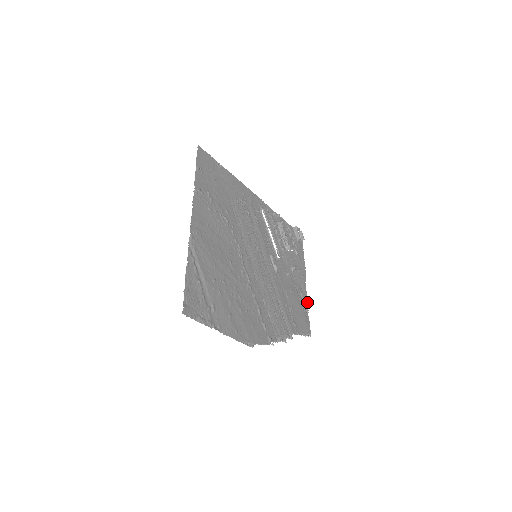
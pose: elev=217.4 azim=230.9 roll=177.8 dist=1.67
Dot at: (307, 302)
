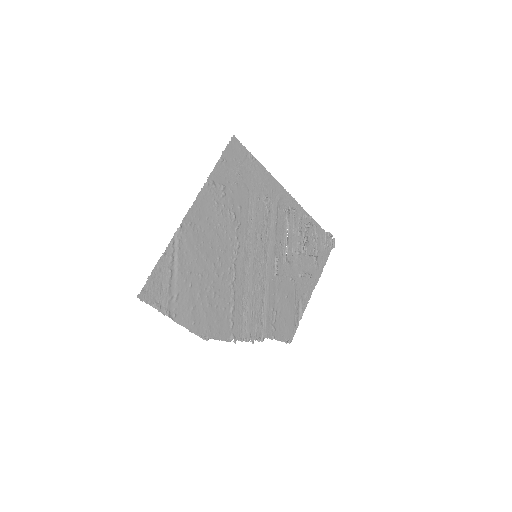
Dot at: (304, 310)
